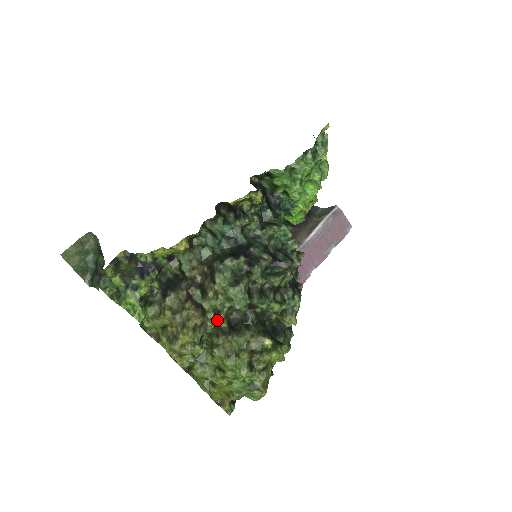
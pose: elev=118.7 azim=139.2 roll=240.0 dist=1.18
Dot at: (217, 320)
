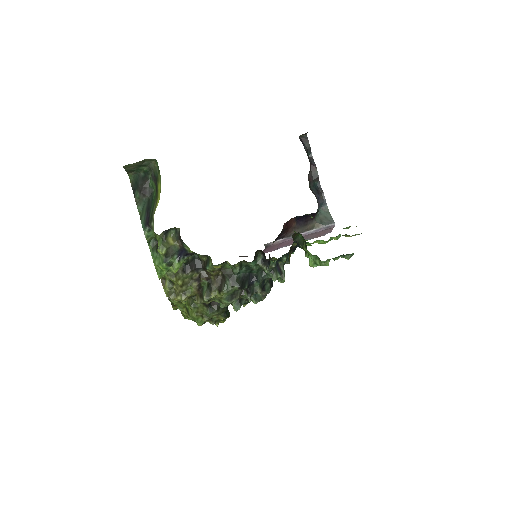
Dot at: occluded
